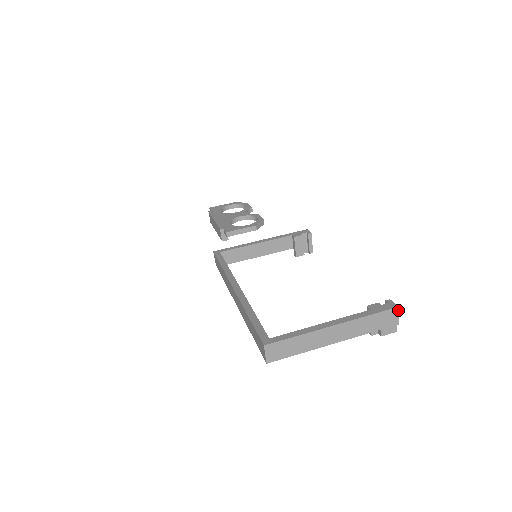
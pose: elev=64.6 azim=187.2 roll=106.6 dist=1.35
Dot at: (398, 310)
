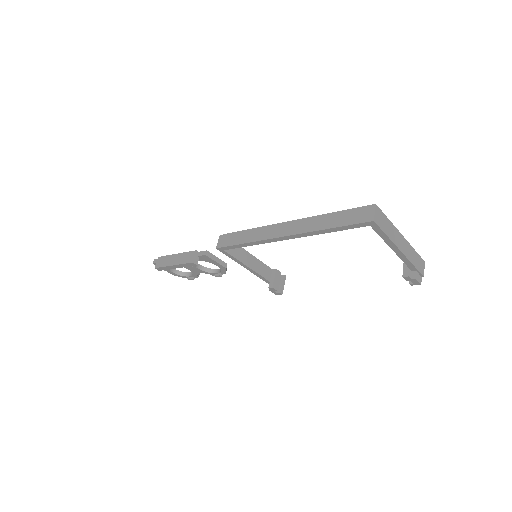
Dot at: (424, 264)
